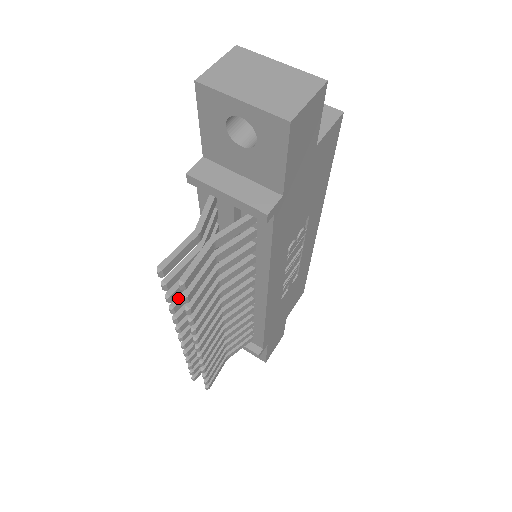
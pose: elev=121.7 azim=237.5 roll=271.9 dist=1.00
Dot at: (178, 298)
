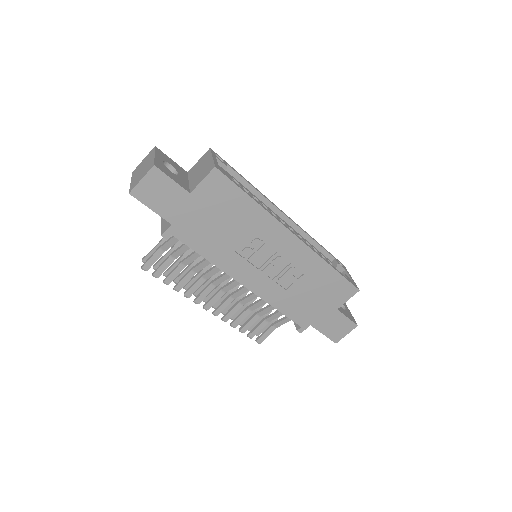
Dot at: (177, 276)
